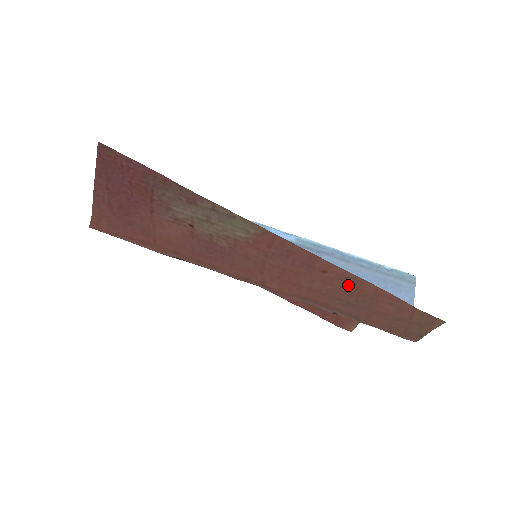
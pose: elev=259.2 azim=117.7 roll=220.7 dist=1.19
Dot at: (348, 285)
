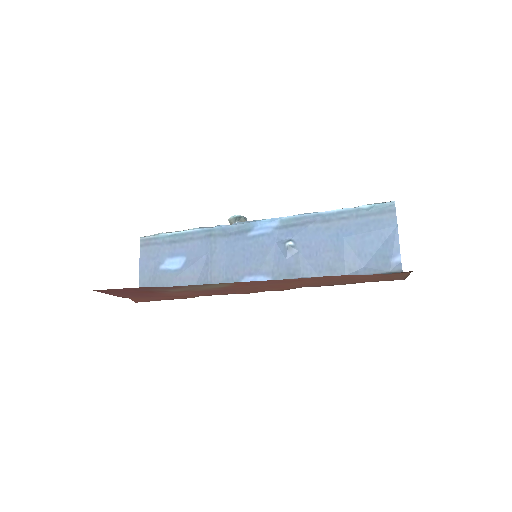
Dot at: (321, 279)
